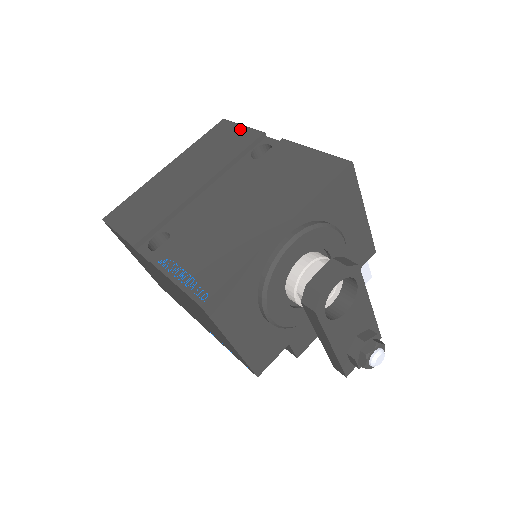
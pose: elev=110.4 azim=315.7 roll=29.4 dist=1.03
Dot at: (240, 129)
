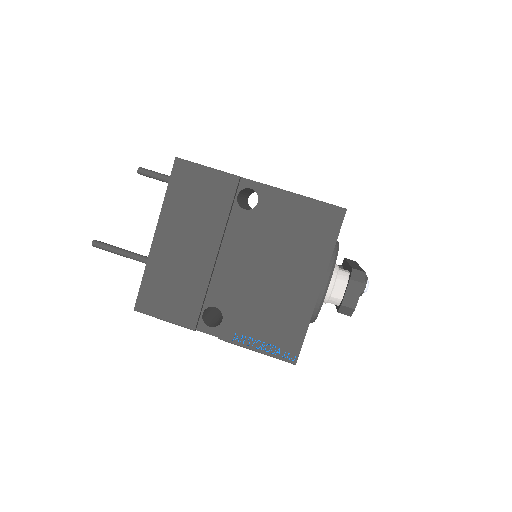
Dot at: (208, 174)
